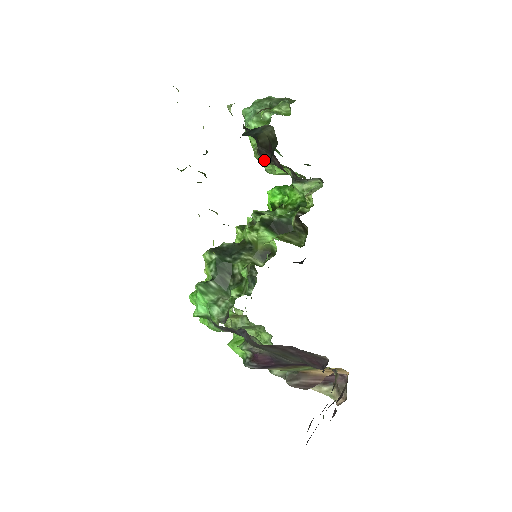
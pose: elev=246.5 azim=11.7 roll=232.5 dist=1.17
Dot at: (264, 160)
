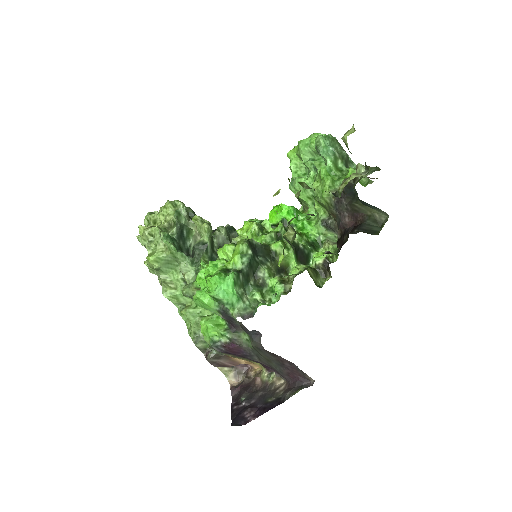
Dot at: (328, 203)
